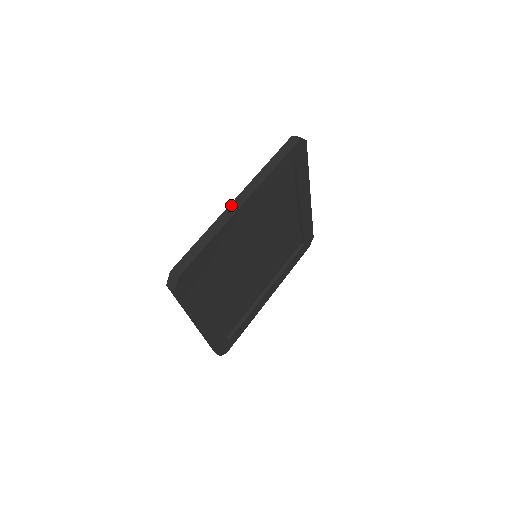
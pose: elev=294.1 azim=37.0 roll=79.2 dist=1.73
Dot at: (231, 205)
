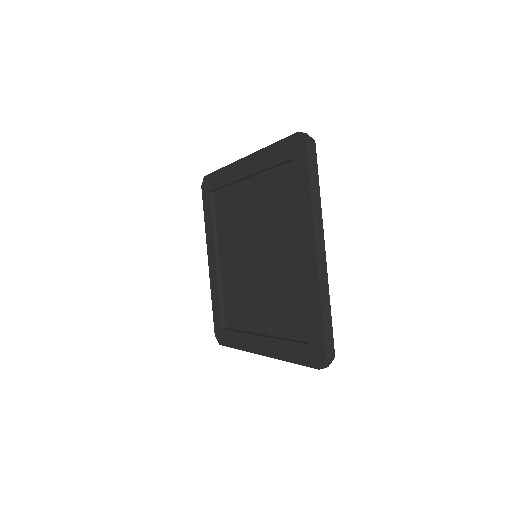
Dot at: (318, 259)
